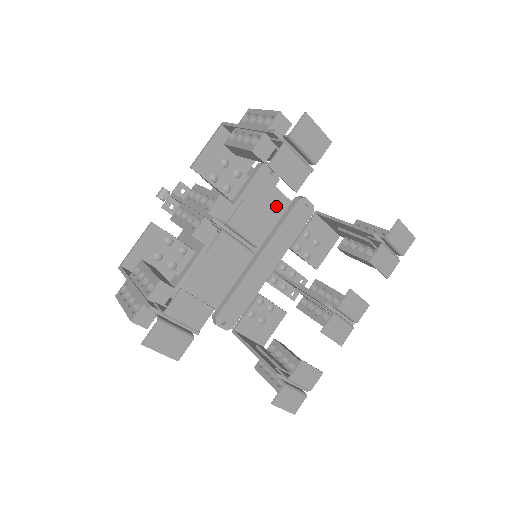
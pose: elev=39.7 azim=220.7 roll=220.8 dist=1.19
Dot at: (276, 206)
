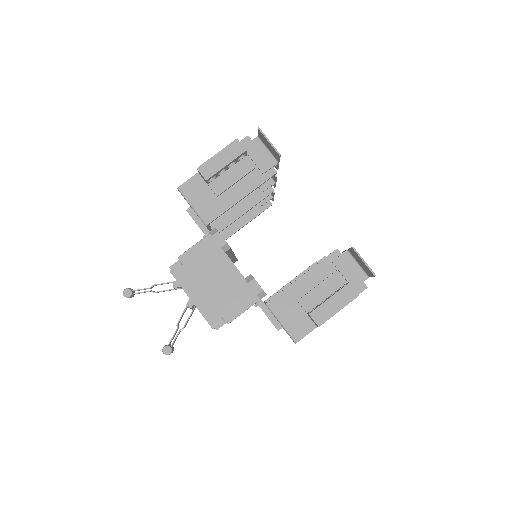
Dot at: occluded
